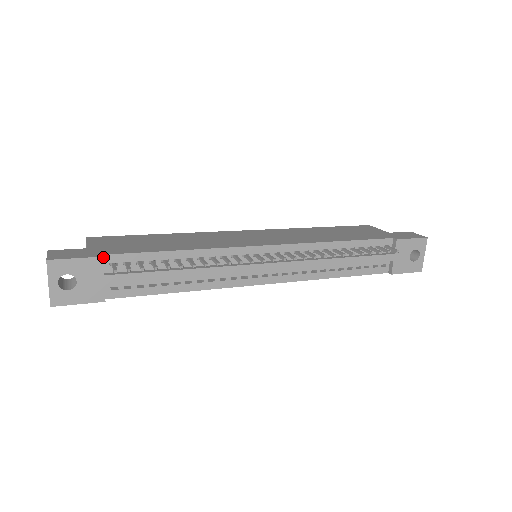
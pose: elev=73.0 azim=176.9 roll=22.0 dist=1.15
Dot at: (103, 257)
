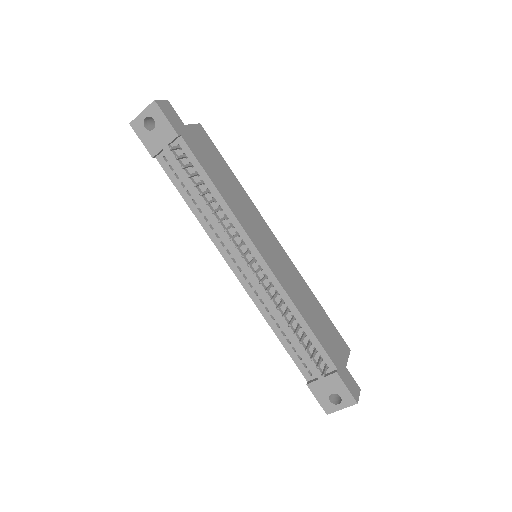
Dot at: (180, 137)
